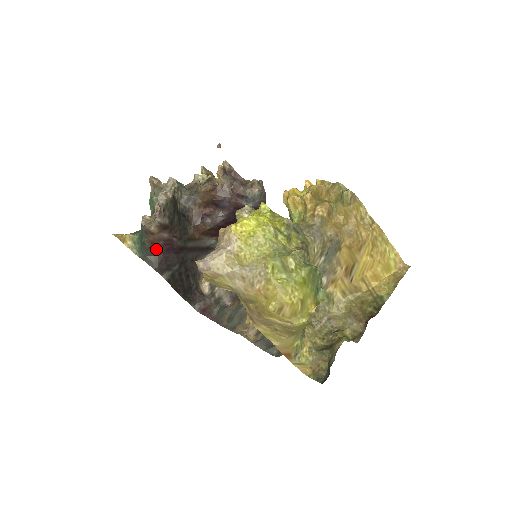
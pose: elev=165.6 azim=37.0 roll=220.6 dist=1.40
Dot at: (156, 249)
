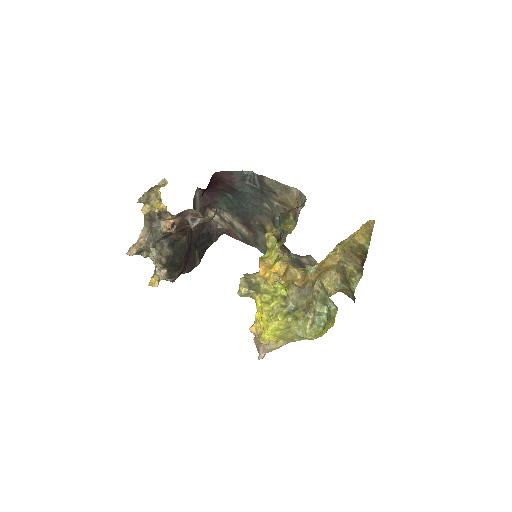
Dot at: (182, 272)
